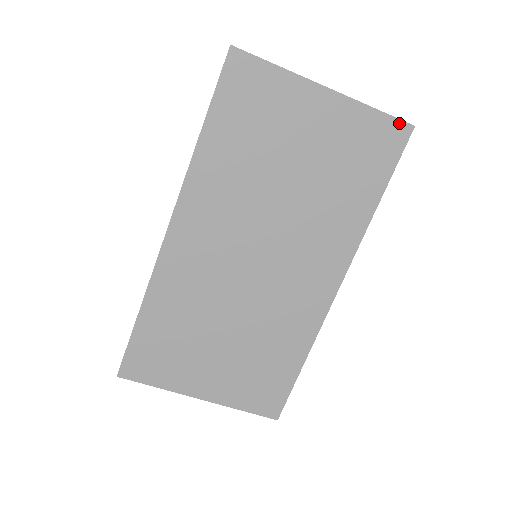
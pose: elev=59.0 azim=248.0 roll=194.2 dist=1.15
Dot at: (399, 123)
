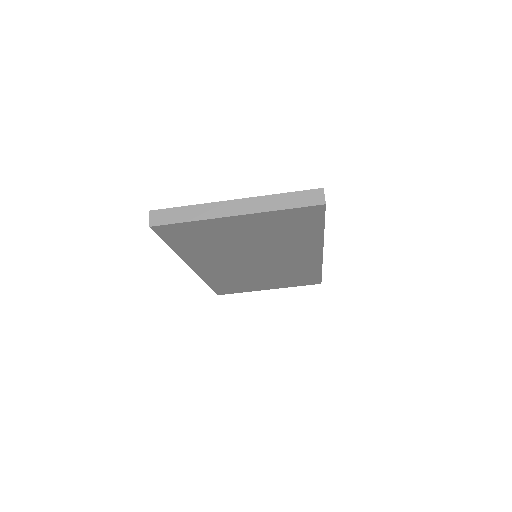
Dot at: (310, 207)
